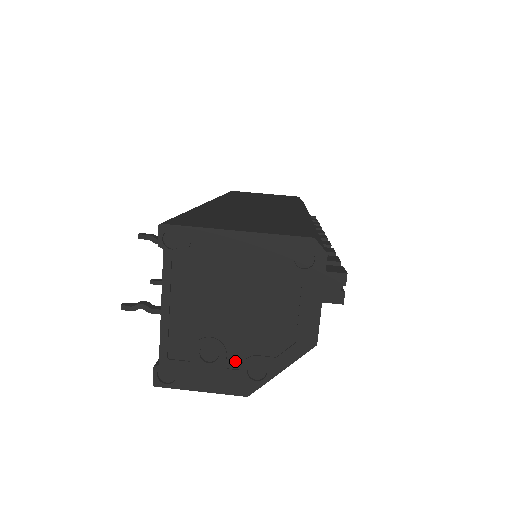
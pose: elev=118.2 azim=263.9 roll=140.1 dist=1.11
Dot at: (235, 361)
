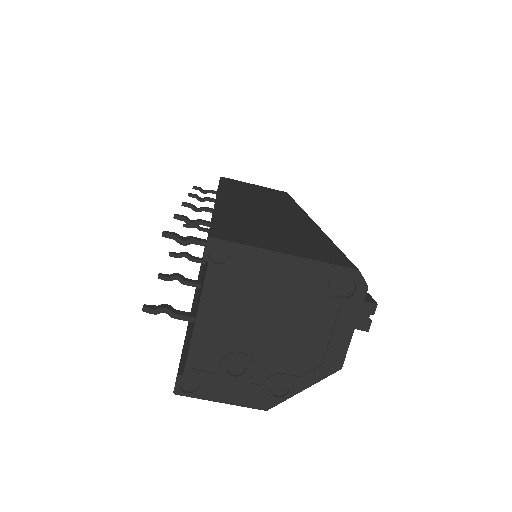
Dot at: (260, 377)
